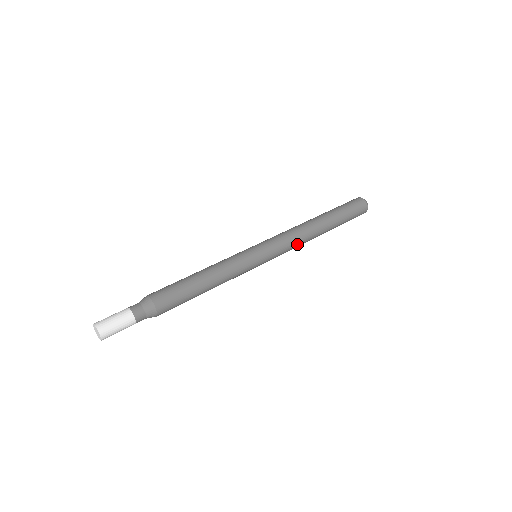
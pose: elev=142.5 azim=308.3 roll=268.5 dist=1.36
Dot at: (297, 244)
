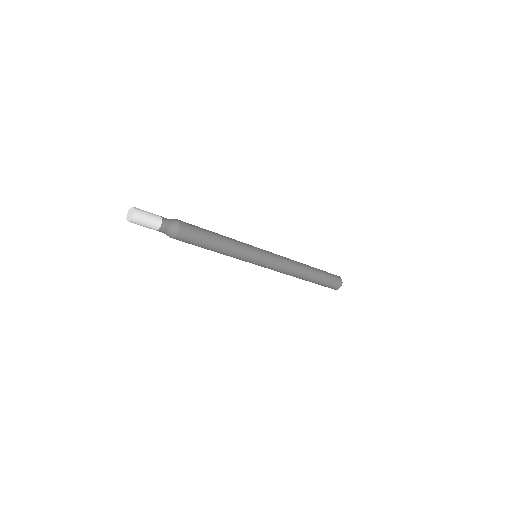
Dot at: (288, 260)
